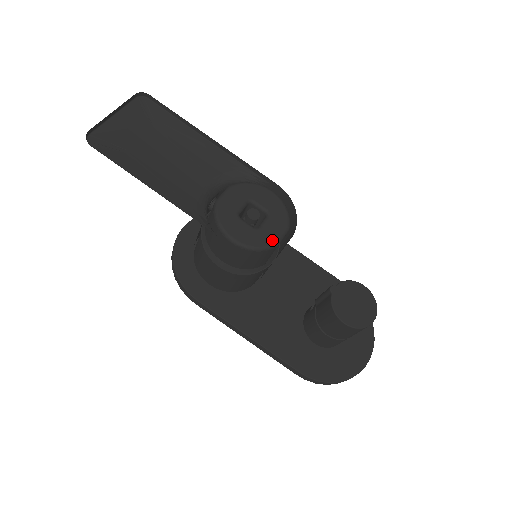
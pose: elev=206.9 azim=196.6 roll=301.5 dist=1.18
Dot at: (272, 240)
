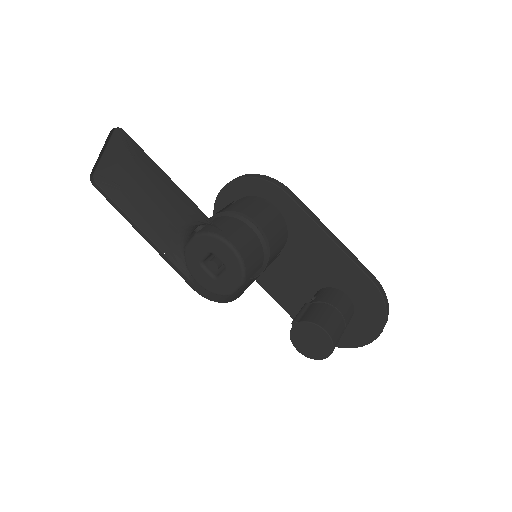
Dot at: (226, 291)
